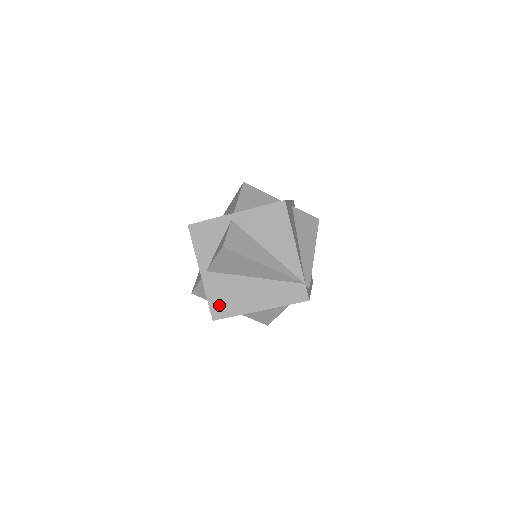
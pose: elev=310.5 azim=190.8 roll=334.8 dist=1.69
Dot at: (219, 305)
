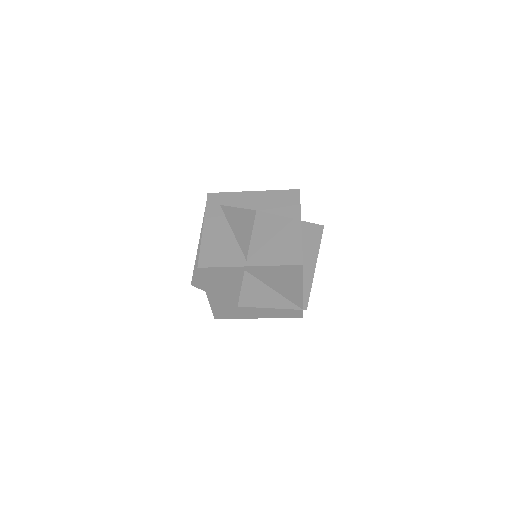
Dot at: (222, 313)
